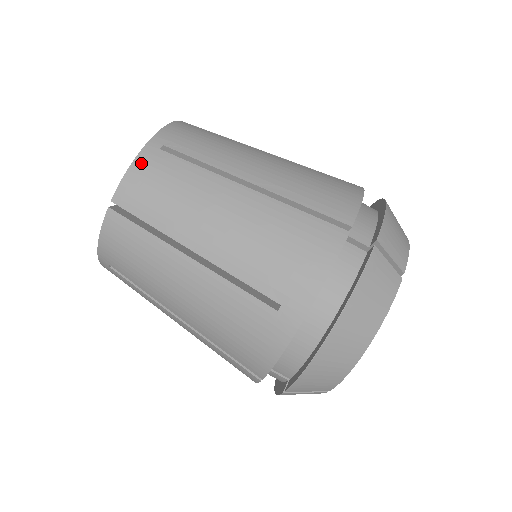
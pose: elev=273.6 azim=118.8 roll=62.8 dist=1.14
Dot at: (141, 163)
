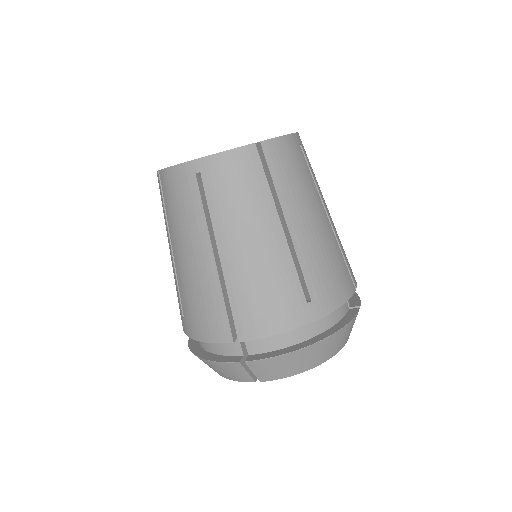
Dot at: (290, 141)
